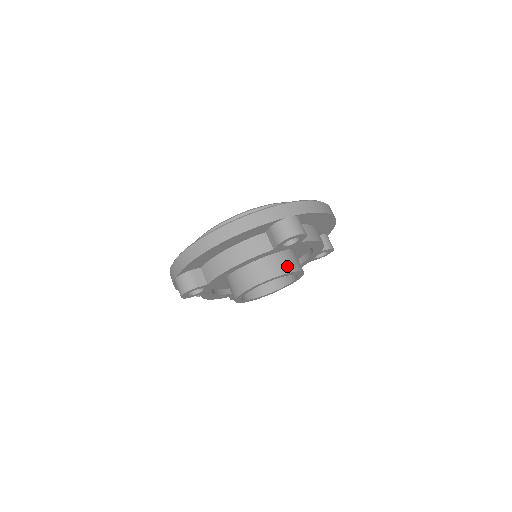
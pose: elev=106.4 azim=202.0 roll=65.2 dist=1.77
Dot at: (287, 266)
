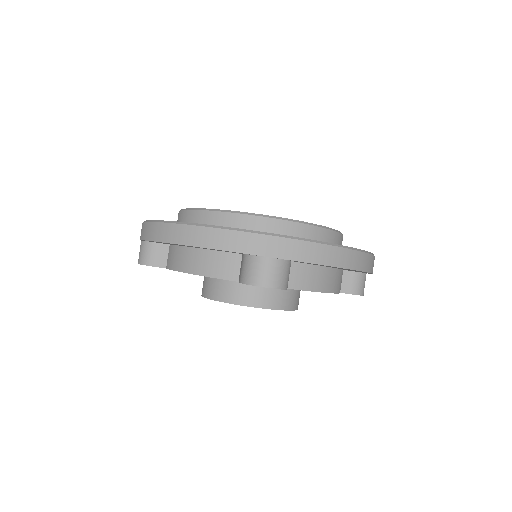
Dot at: (266, 299)
